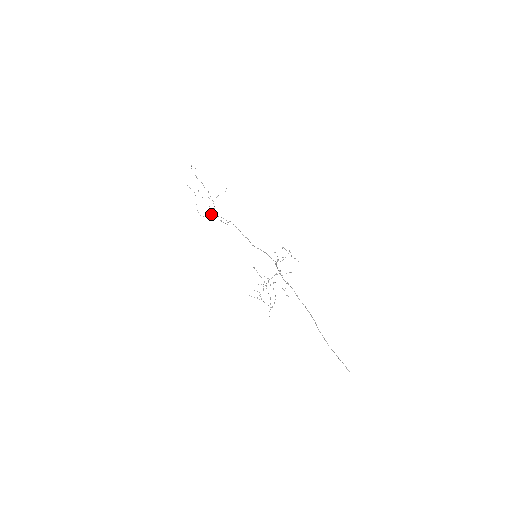
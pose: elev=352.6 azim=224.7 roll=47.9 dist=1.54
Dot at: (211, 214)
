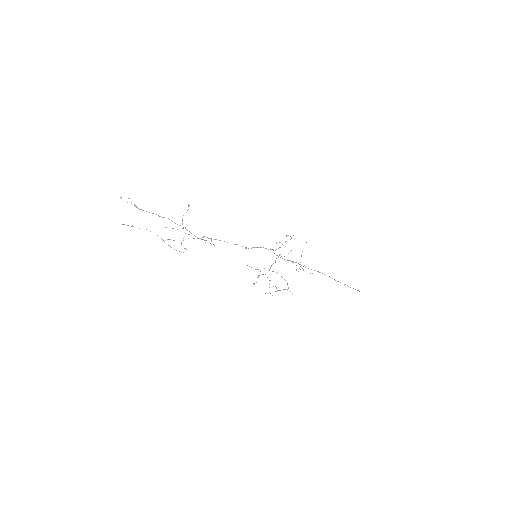
Dot at: (181, 242)
